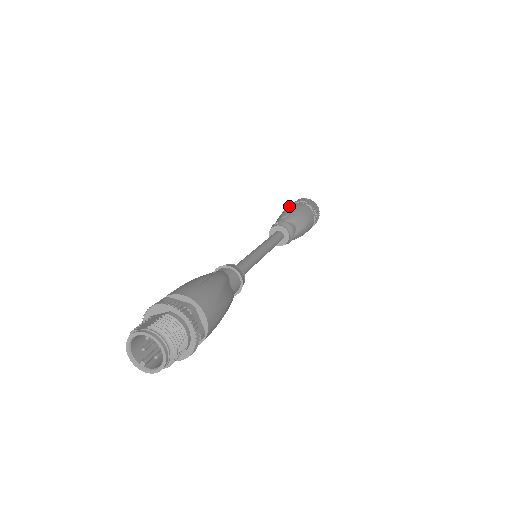
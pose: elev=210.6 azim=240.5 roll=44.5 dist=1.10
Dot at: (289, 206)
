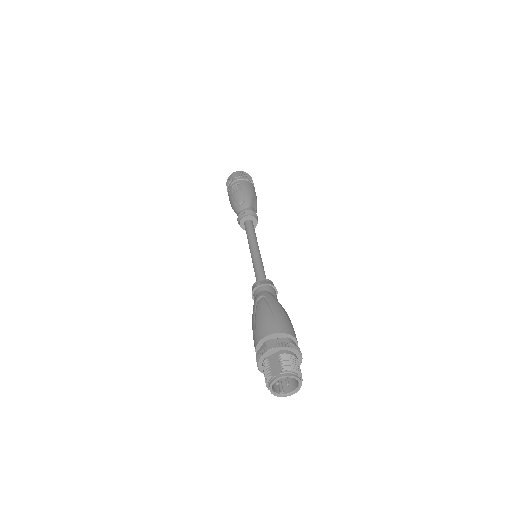
Dot at: (234, 187)
